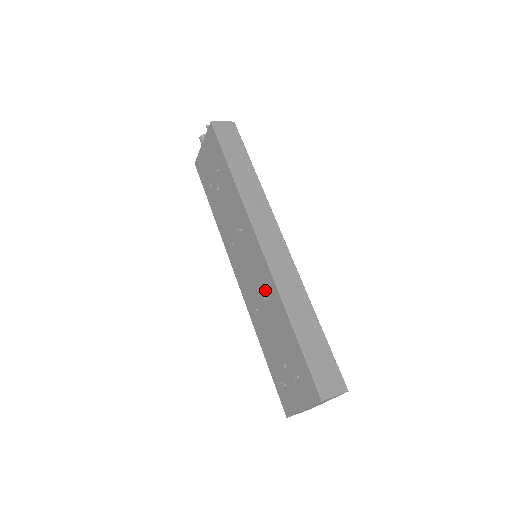
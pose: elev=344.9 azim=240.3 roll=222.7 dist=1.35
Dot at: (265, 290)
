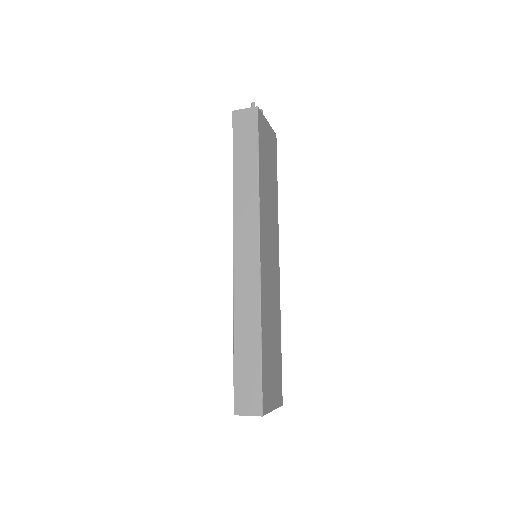
Dot at: occluded
